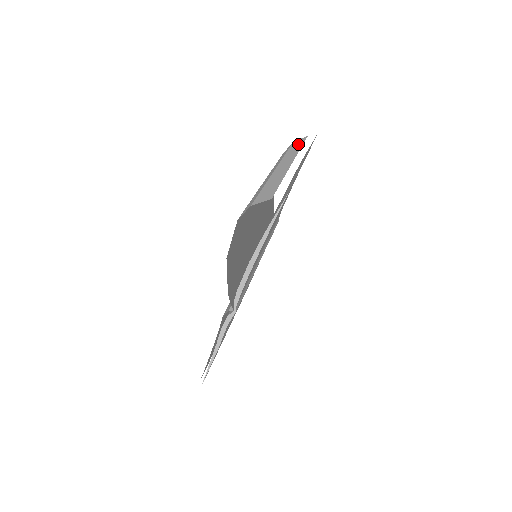
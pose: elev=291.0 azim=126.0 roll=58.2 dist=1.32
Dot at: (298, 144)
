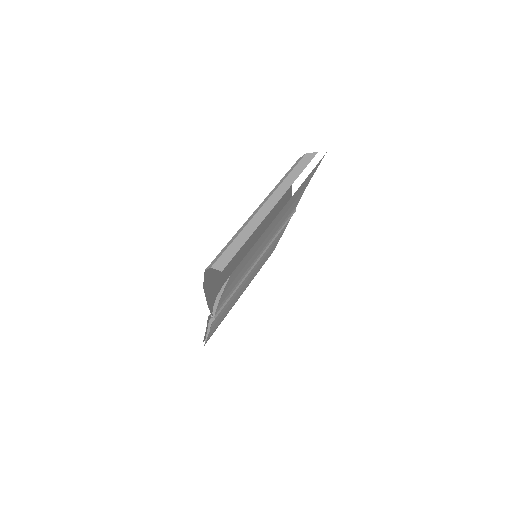
Dot at: (302, 166)
